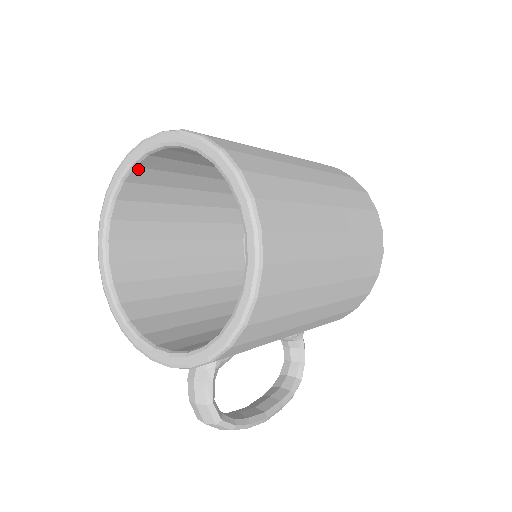
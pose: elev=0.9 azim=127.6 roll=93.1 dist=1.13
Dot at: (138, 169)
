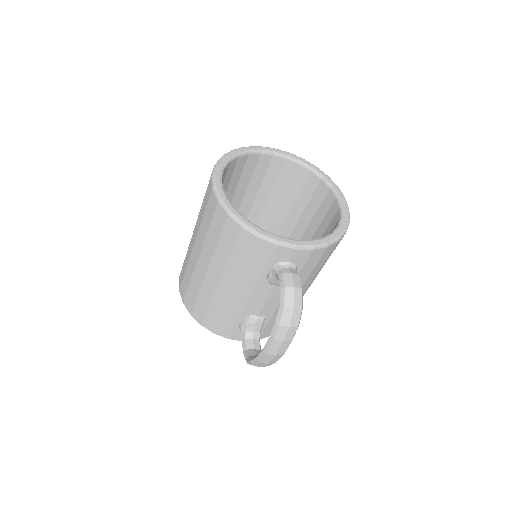
Dot at: (246, 157)
